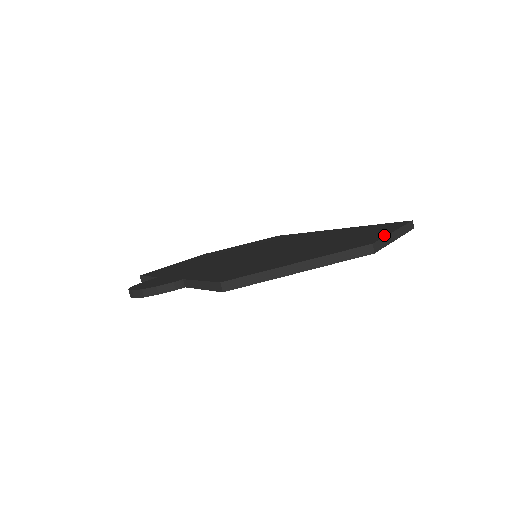
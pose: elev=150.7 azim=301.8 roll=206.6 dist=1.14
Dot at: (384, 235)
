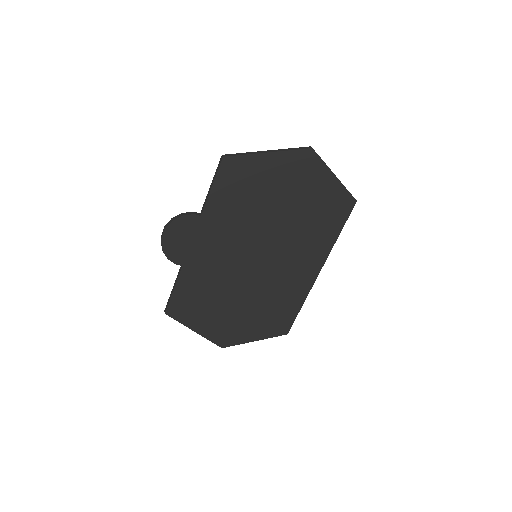
Dot at: occluded
